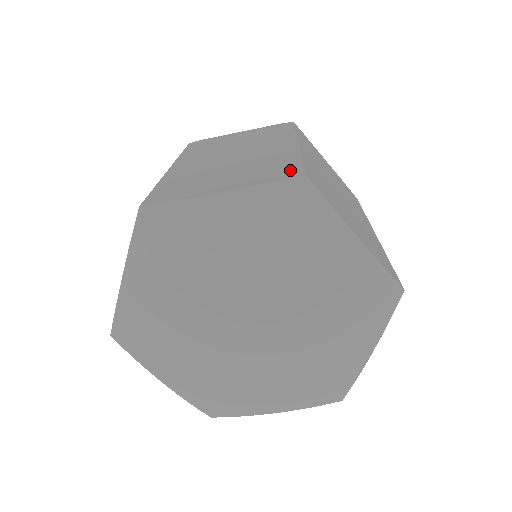
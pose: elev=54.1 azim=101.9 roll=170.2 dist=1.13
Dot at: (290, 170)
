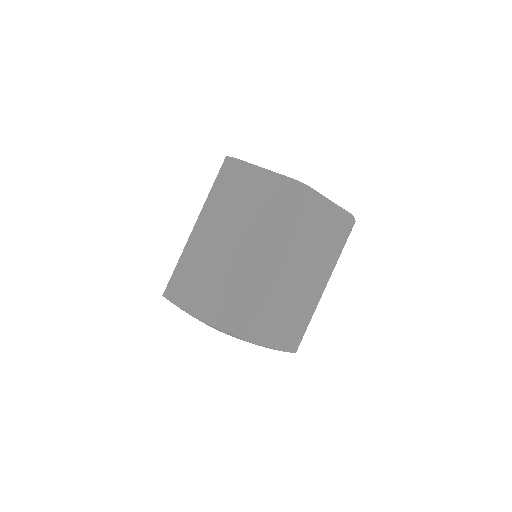
Dot at: (296, 341)
